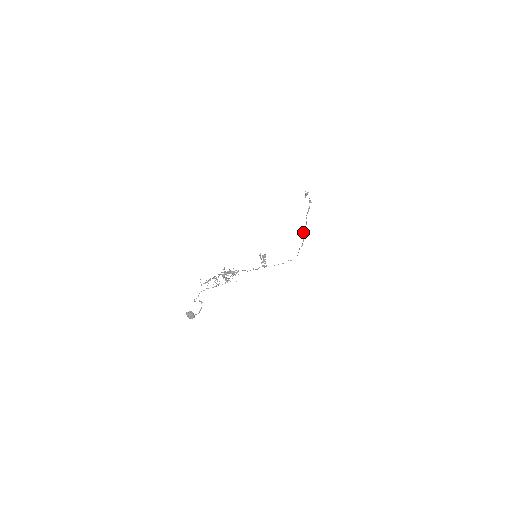
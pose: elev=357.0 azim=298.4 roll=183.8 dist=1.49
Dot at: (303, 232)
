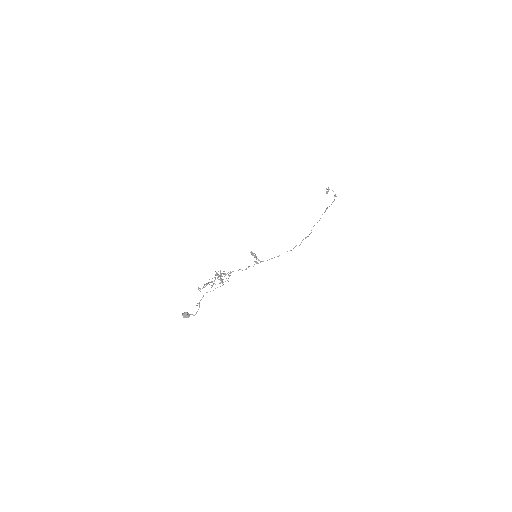
Dot at: occluded
